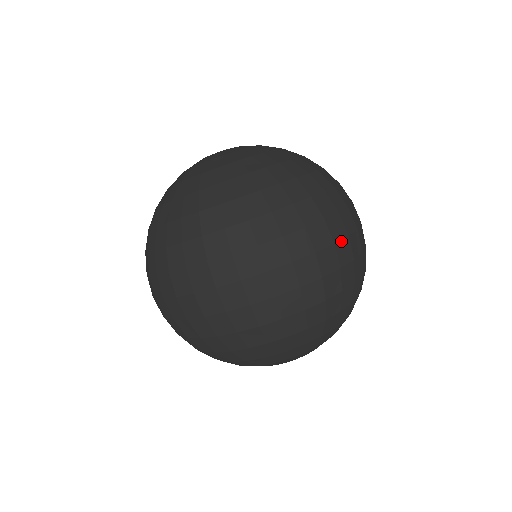
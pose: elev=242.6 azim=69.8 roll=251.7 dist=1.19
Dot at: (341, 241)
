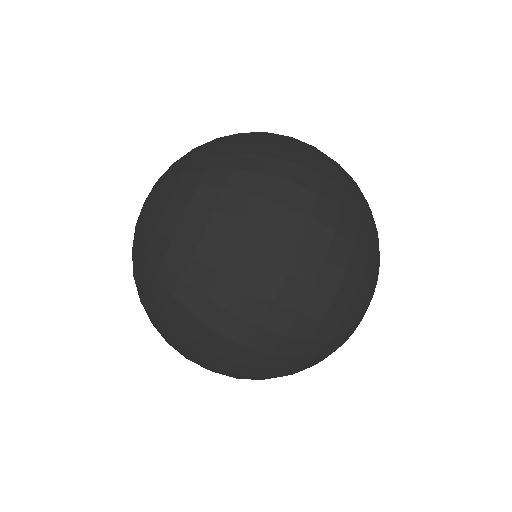
Dot at: (322, 168)
